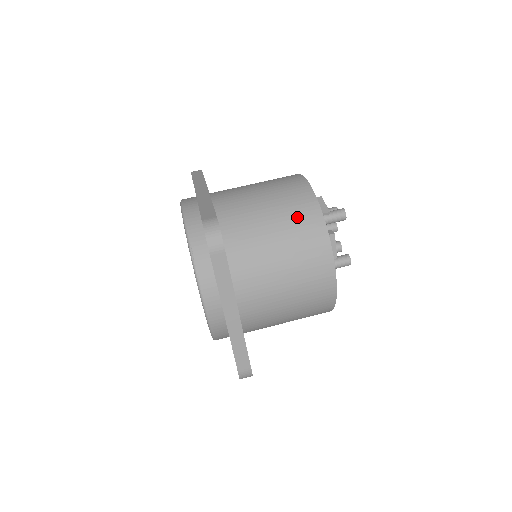
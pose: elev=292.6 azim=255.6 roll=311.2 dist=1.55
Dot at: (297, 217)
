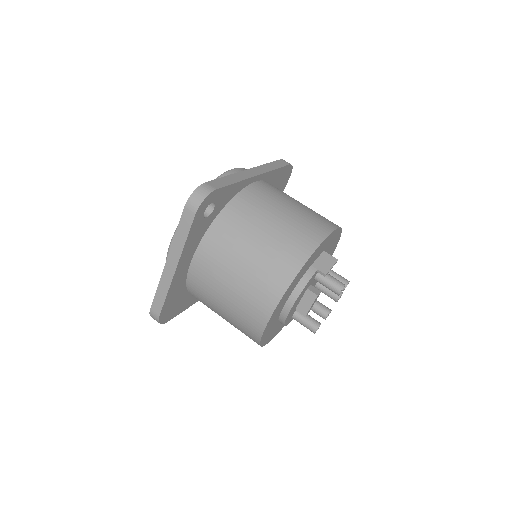
Dot at: (284, 249)
